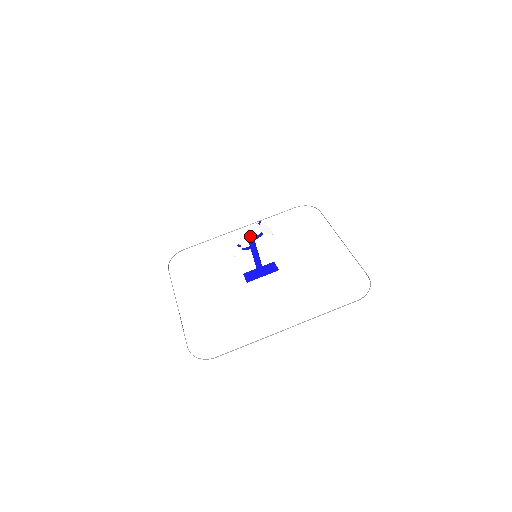
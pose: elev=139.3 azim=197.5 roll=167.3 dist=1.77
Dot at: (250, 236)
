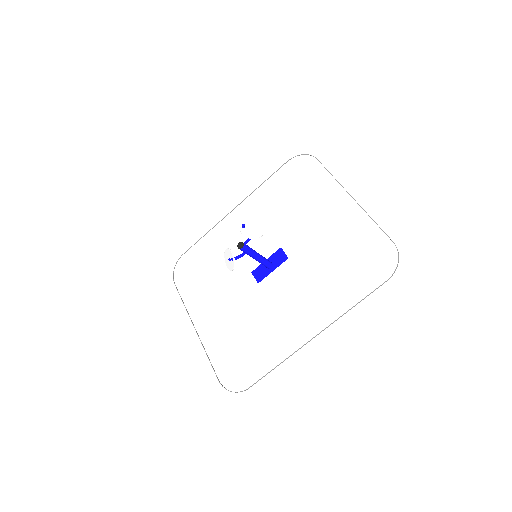
Dot at: (239, 244)
